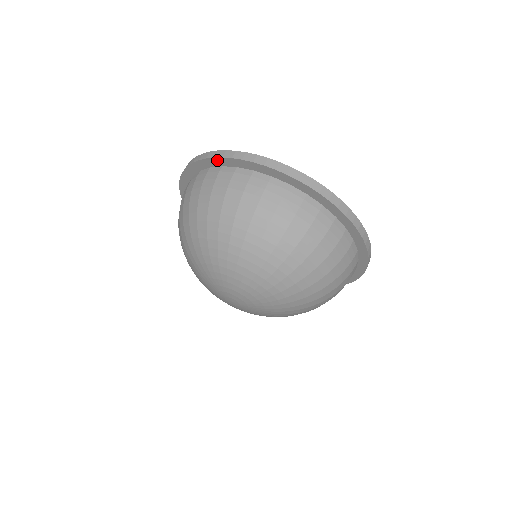
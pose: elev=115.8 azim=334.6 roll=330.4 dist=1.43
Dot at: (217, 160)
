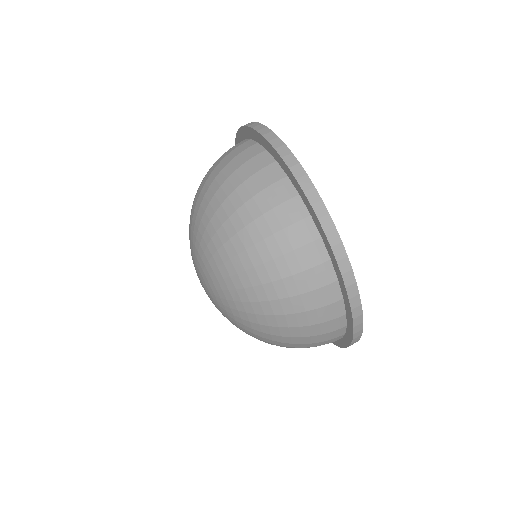
Dot at: (237, 142)
